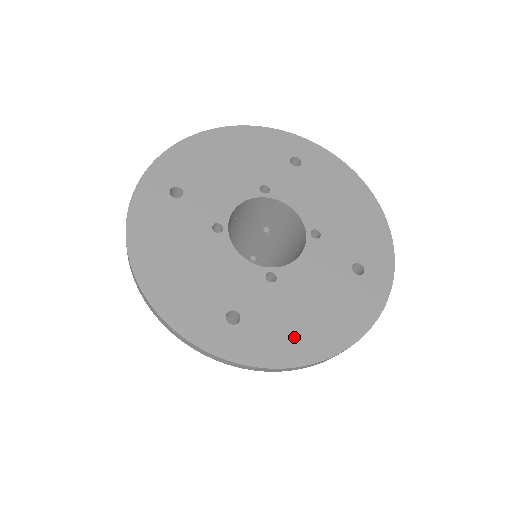
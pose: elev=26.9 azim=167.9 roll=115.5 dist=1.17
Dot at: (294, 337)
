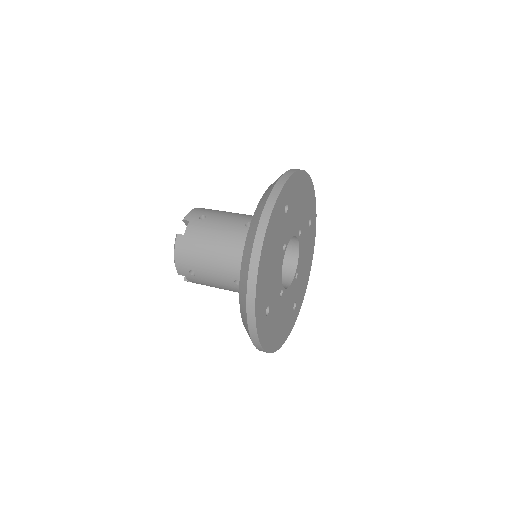
Dot at: (273, 334)
